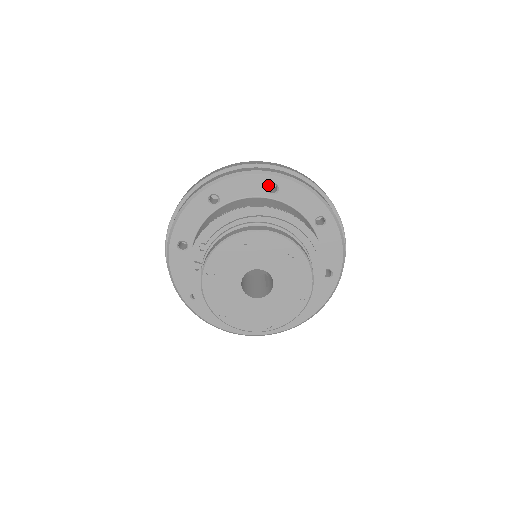
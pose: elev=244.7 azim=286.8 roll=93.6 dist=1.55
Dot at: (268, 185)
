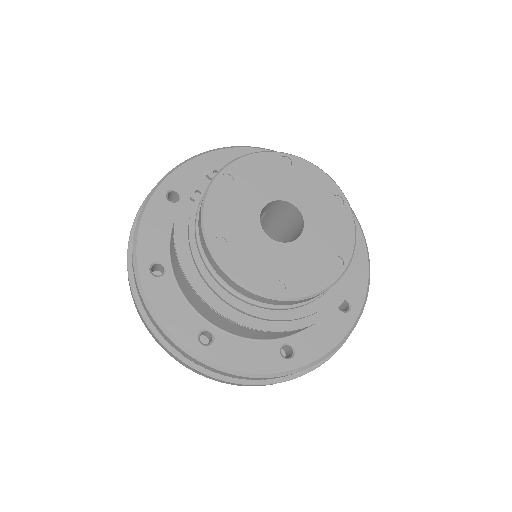
Dot at: occluded
